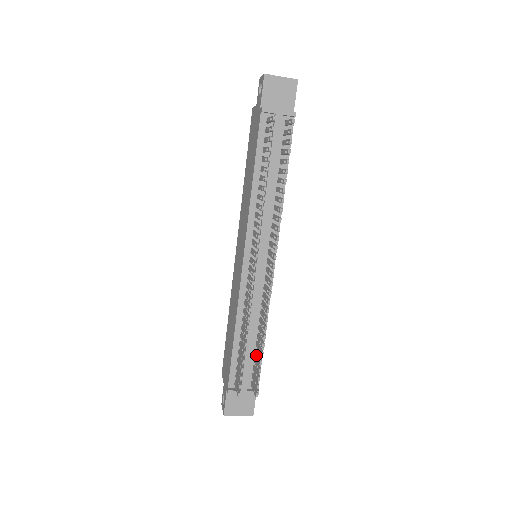
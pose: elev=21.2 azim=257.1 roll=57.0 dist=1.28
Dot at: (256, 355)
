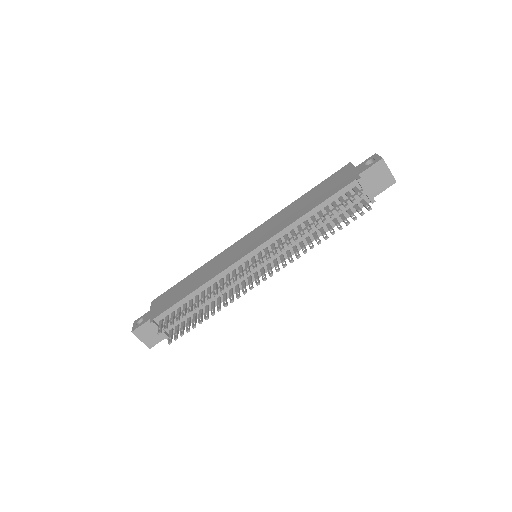
Dot at: (194, 317)
